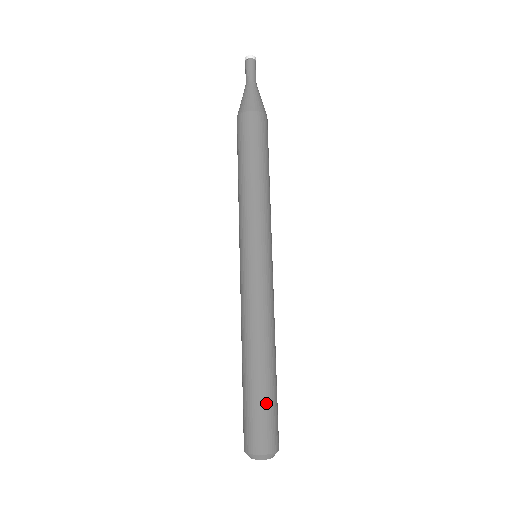
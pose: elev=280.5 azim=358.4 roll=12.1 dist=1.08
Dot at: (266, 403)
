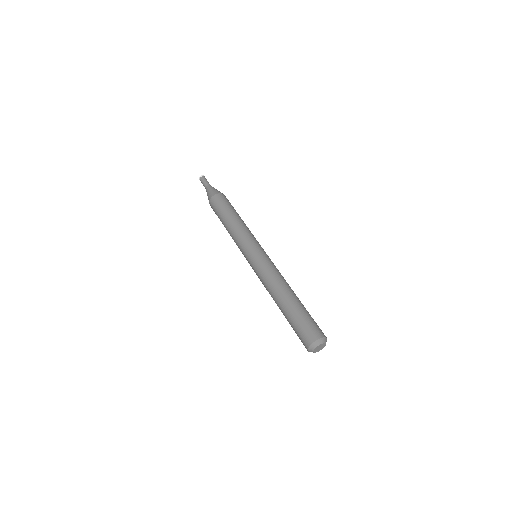
Dot at: (307, 314)
